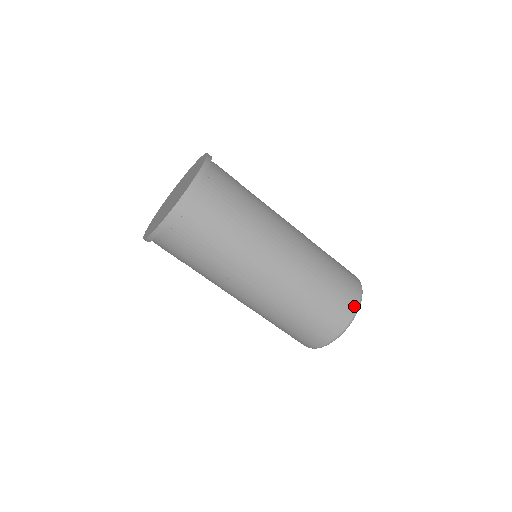
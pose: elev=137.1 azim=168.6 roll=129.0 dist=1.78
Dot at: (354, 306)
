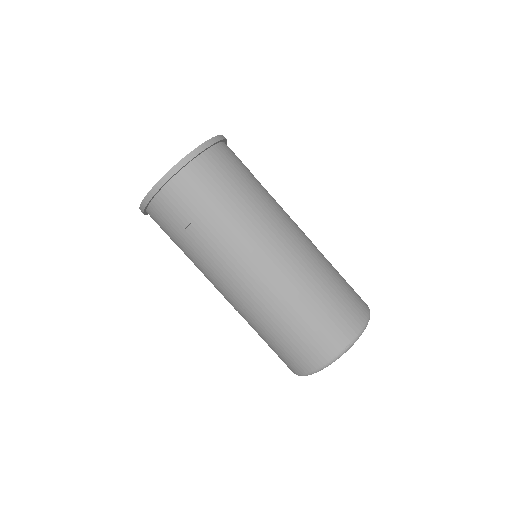
Dot at: (313, 365)
